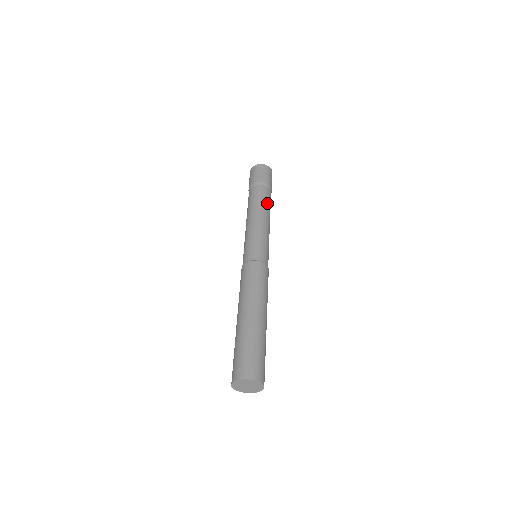
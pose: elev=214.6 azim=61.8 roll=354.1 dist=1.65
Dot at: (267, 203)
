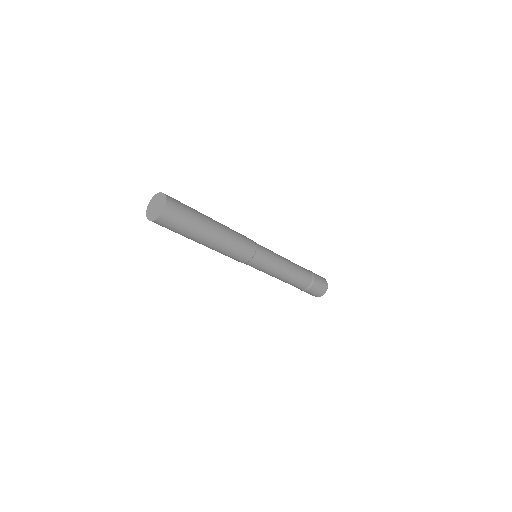
Dot at: occluded
